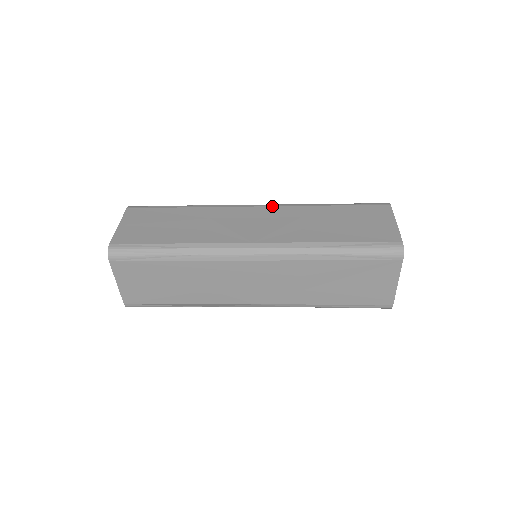
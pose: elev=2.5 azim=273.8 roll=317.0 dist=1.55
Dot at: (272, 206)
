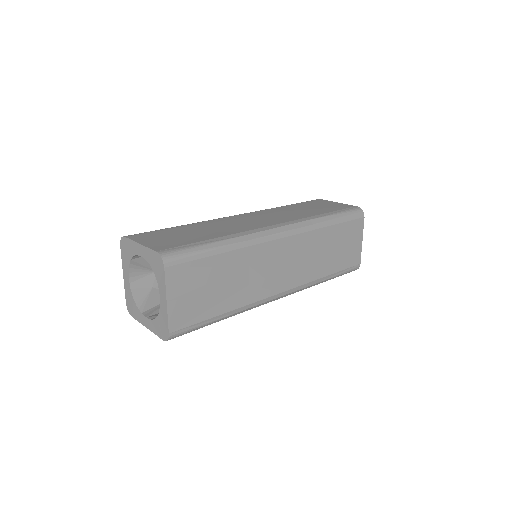
Dot at: (295, 235)
